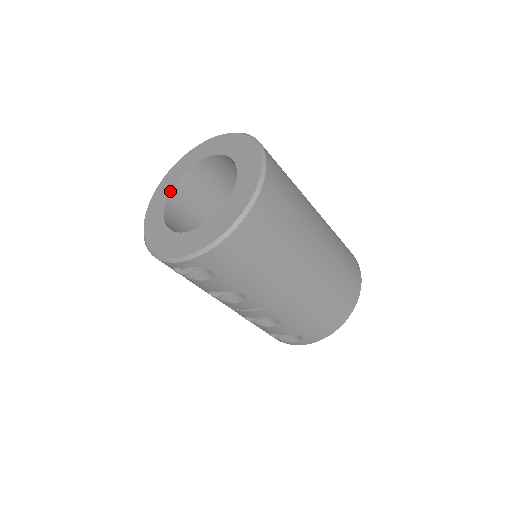
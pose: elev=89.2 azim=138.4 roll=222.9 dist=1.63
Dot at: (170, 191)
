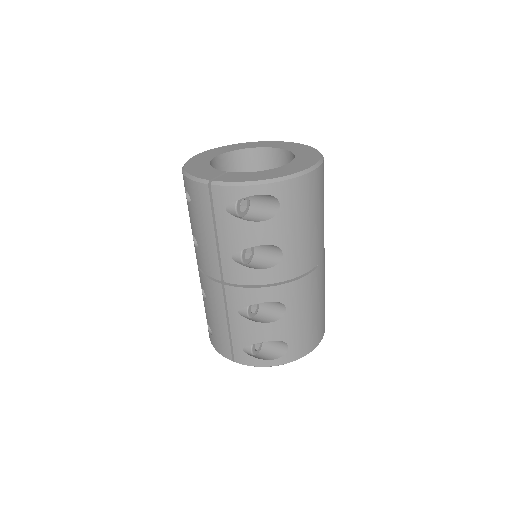
Dot at: (211, 160)
